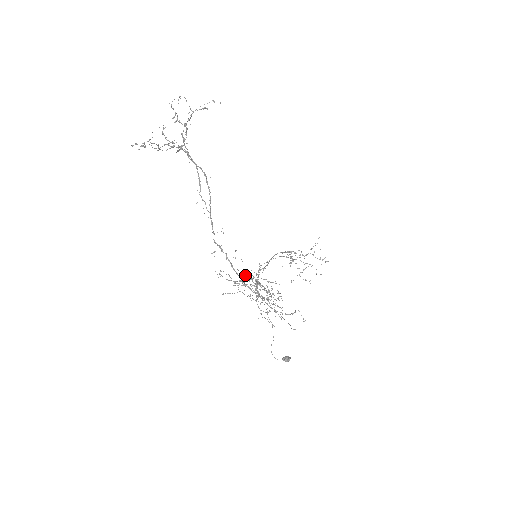
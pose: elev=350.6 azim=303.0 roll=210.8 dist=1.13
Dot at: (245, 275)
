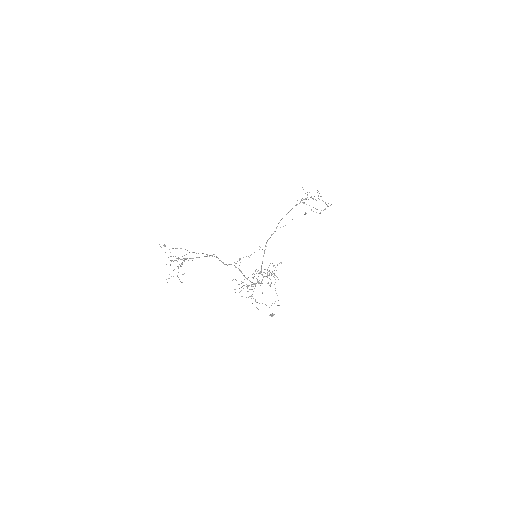
Dot at: occluded
